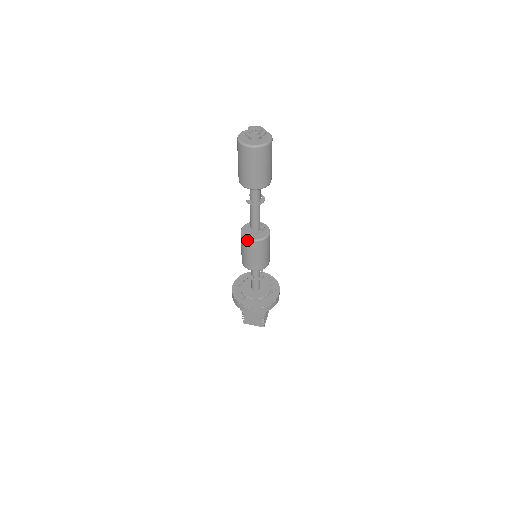
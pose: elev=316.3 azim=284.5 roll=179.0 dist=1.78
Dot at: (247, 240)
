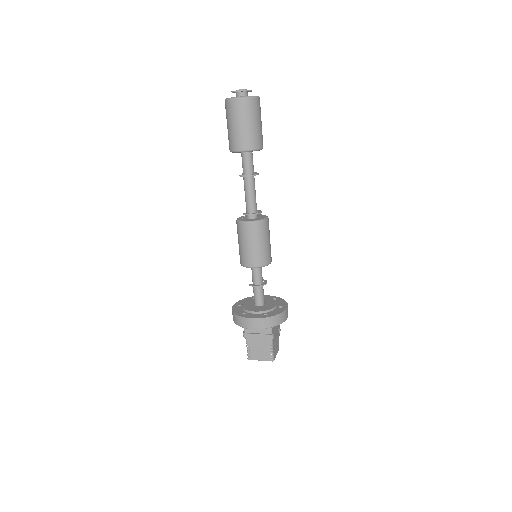
Dot at: (243, 223)
